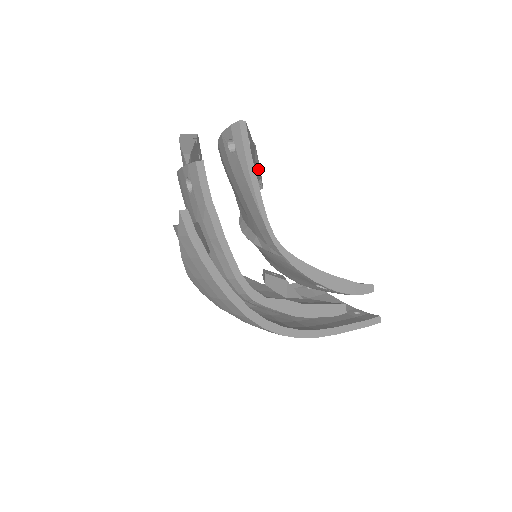
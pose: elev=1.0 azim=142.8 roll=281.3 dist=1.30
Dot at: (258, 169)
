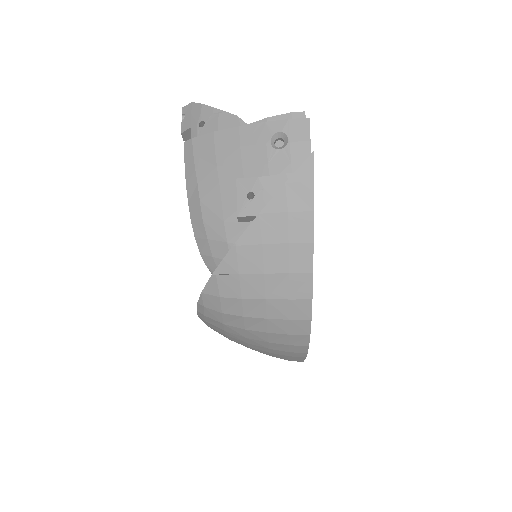
Dot at: occluded
